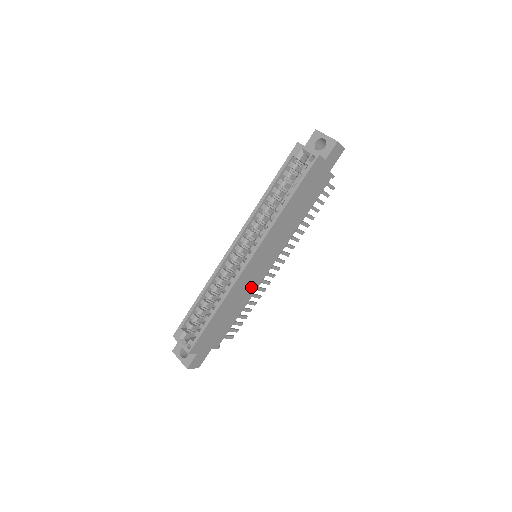
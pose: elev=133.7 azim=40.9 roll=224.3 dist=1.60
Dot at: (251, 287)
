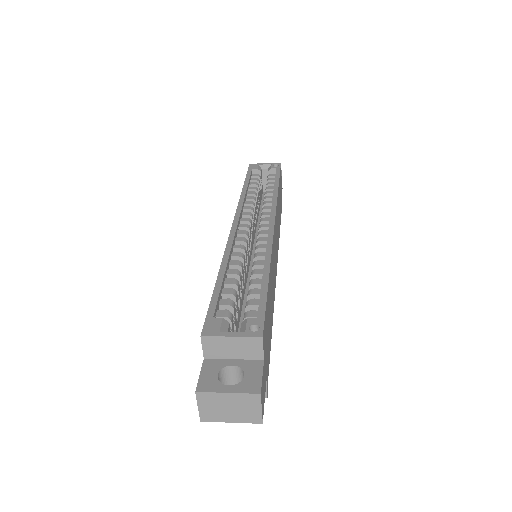
Dot at: occluded
